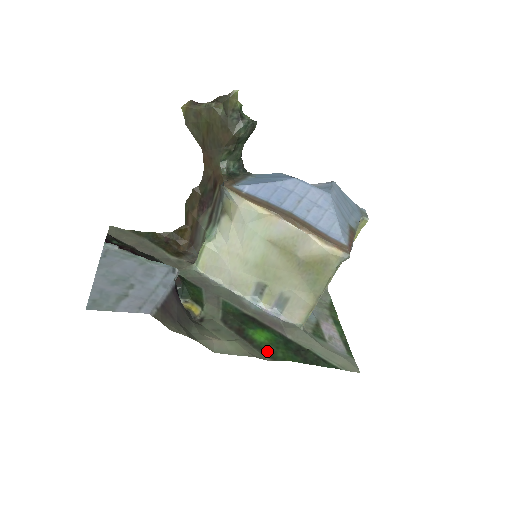
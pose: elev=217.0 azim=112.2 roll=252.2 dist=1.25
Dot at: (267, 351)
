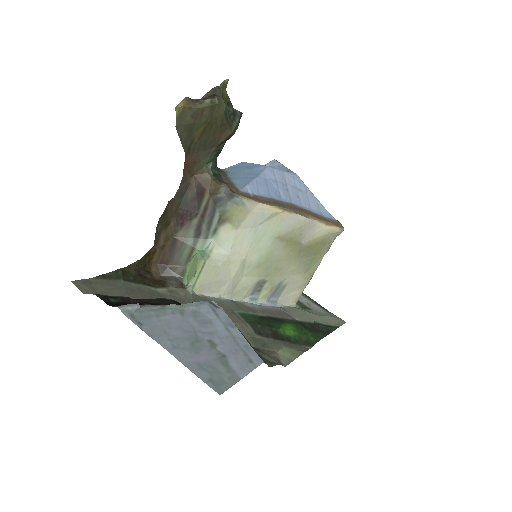
Dot at: (303, 341)
